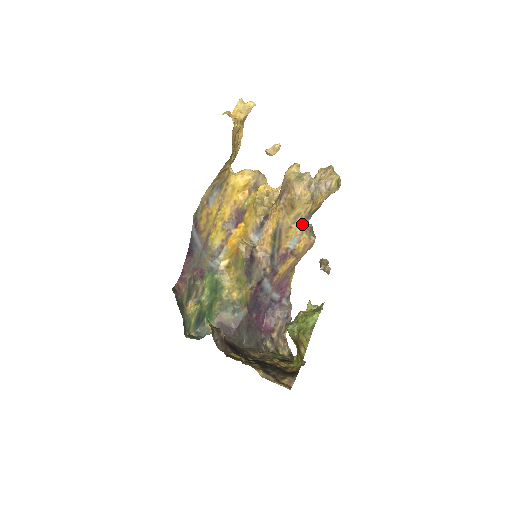
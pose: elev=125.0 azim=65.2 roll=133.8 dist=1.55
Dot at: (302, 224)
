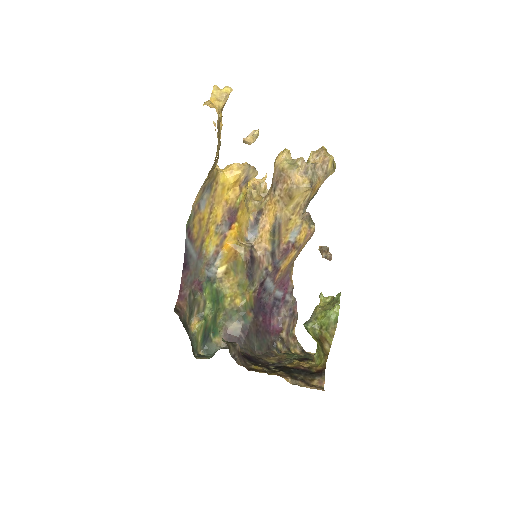
Dot at: (301, 214)
